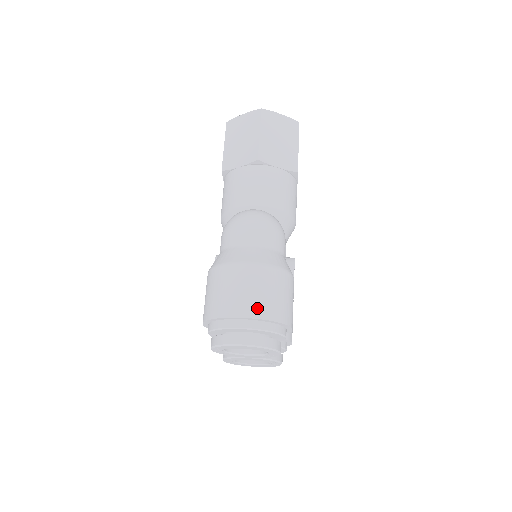
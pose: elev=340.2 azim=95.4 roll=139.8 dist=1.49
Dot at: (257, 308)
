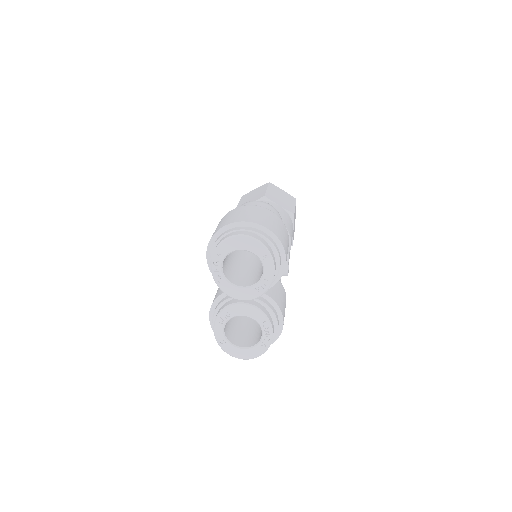
Dot at: (258, 220)
